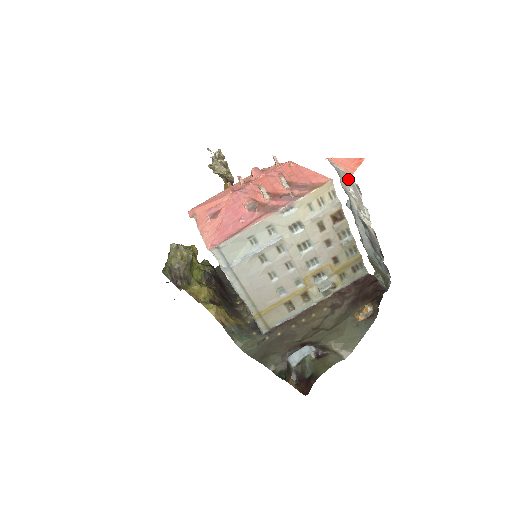
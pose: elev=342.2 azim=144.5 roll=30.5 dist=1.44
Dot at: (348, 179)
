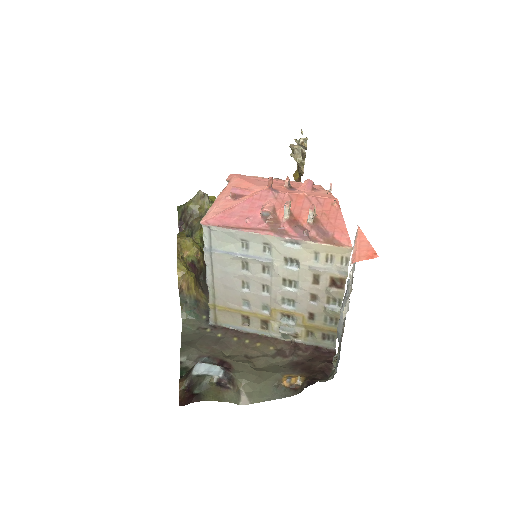
Dot at: occluded
